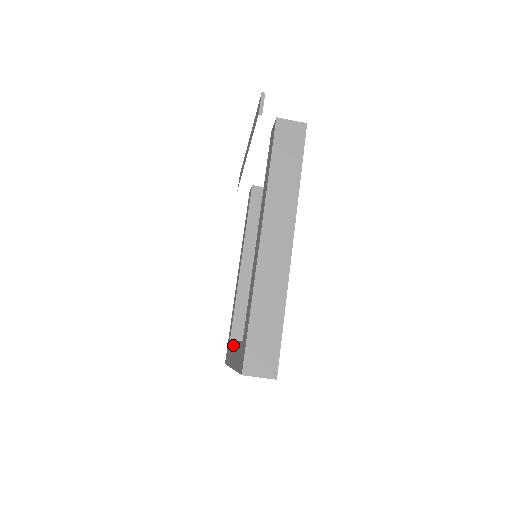
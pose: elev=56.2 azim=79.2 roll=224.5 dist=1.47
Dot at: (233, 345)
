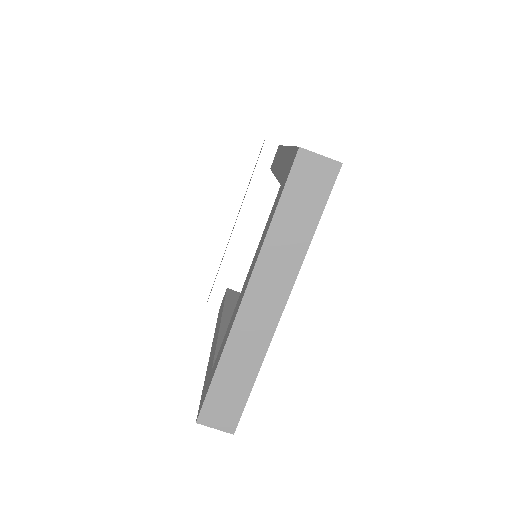
Dot at: (237, 302)
